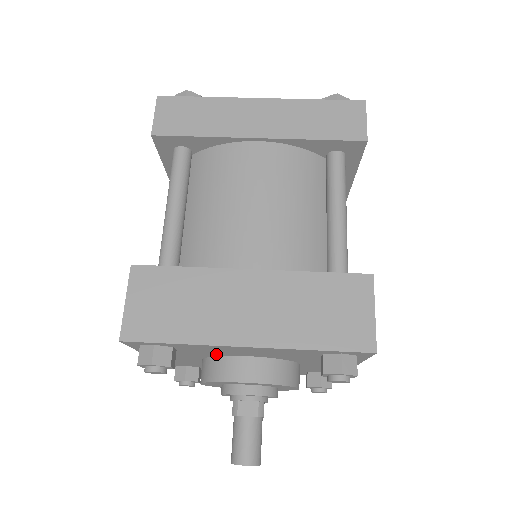
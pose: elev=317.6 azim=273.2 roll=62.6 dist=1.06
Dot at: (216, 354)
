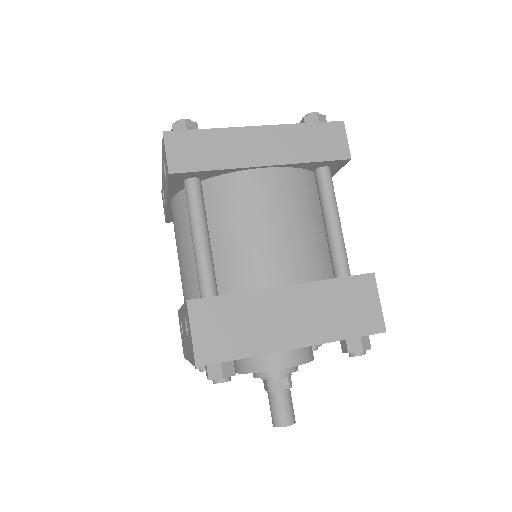
Dot at: occluded
